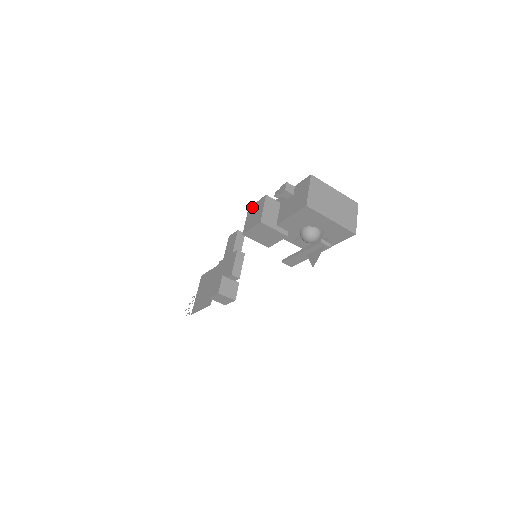
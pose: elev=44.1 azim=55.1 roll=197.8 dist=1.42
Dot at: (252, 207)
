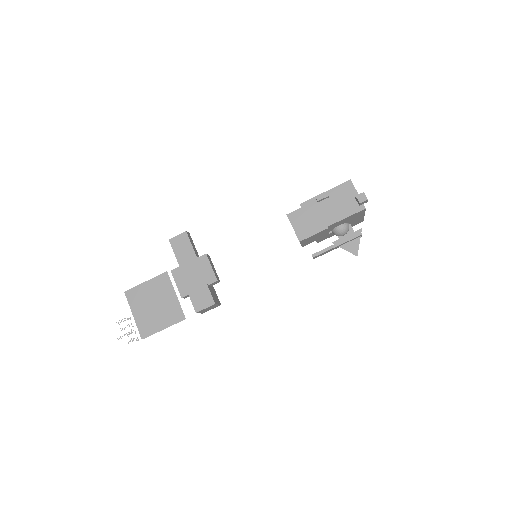
Dot at: (295, 213)
